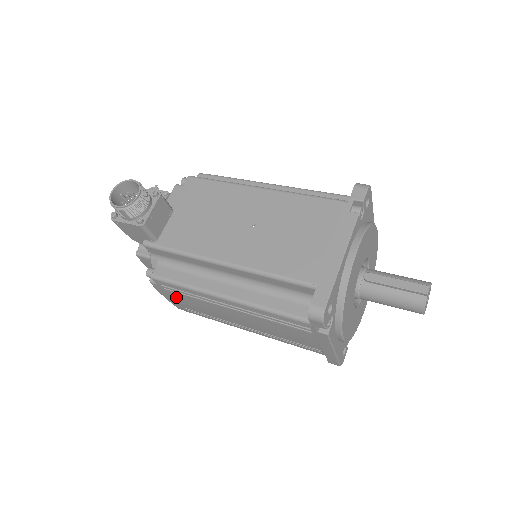
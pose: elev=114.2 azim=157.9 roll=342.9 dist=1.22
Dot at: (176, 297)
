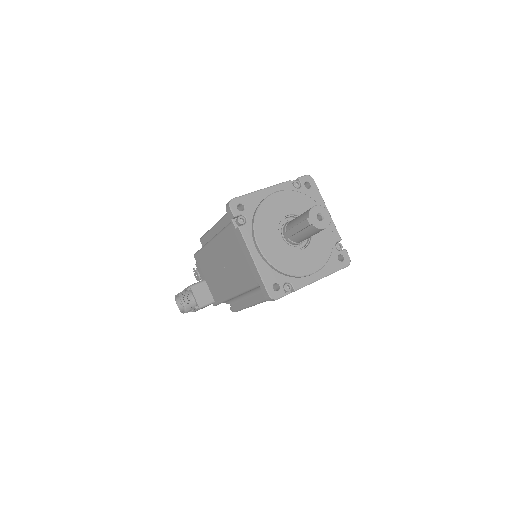
Dot at: occluded
